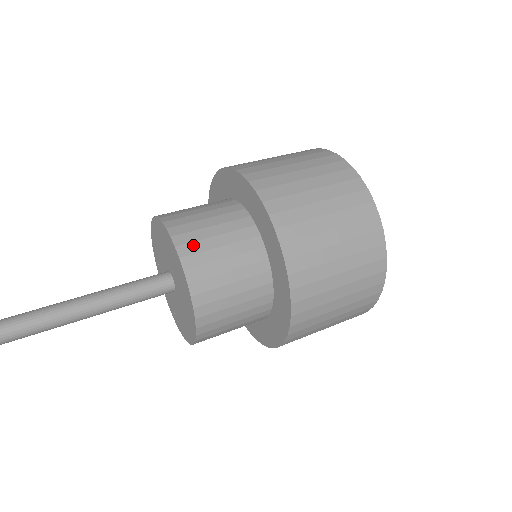
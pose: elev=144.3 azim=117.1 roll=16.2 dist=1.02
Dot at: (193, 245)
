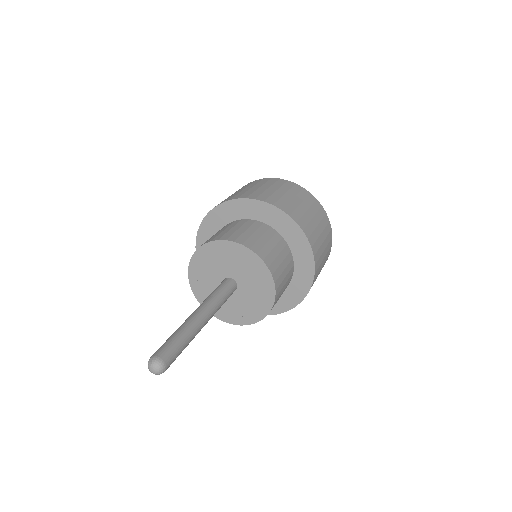
Dot at: (280, 287)
